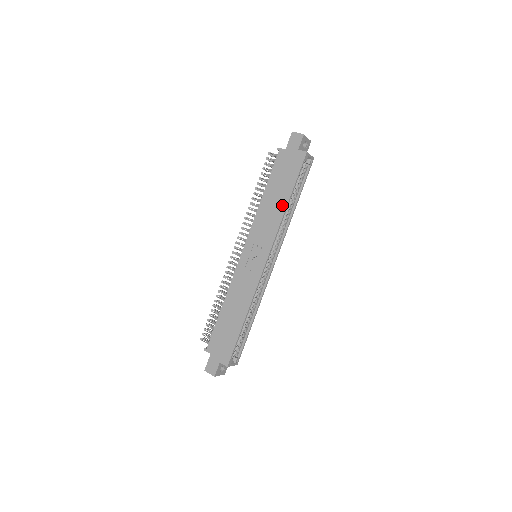
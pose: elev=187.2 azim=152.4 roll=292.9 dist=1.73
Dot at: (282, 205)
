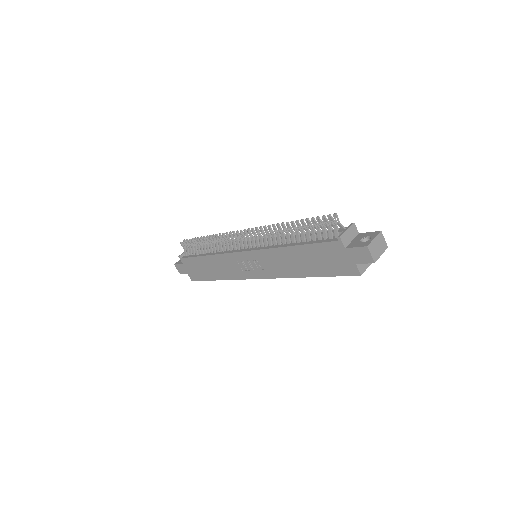
Dot at: (301, 272)
